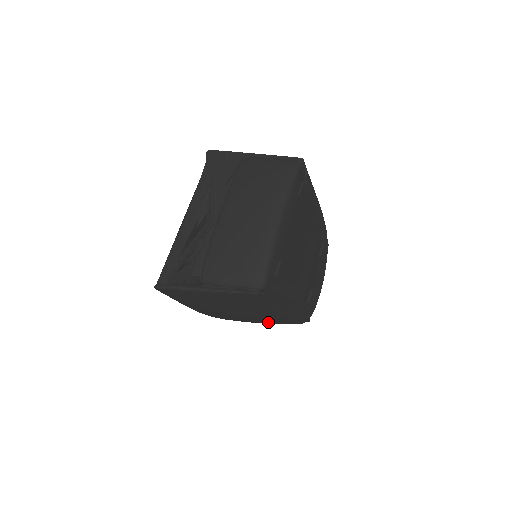
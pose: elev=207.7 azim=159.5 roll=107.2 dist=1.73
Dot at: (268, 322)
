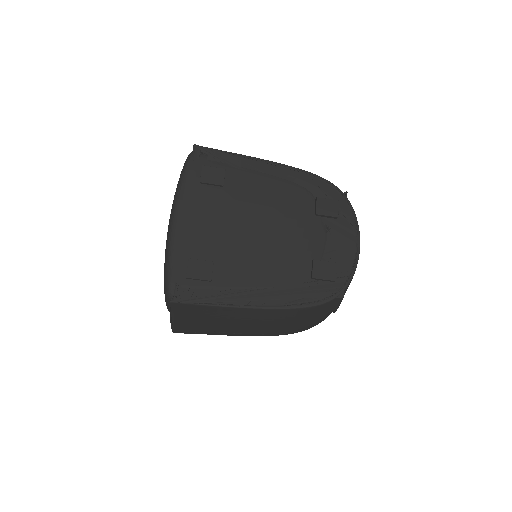
Dot at: (288, 320)
